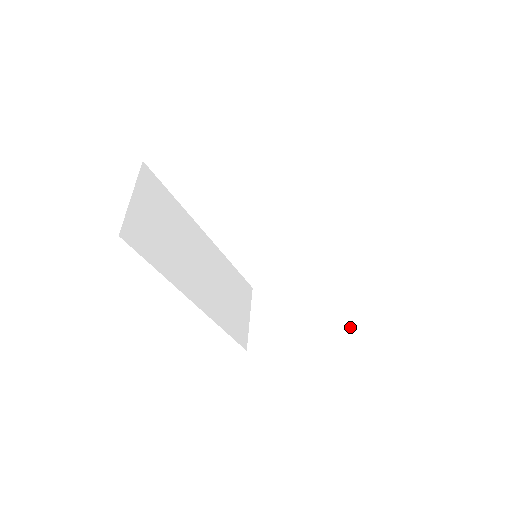
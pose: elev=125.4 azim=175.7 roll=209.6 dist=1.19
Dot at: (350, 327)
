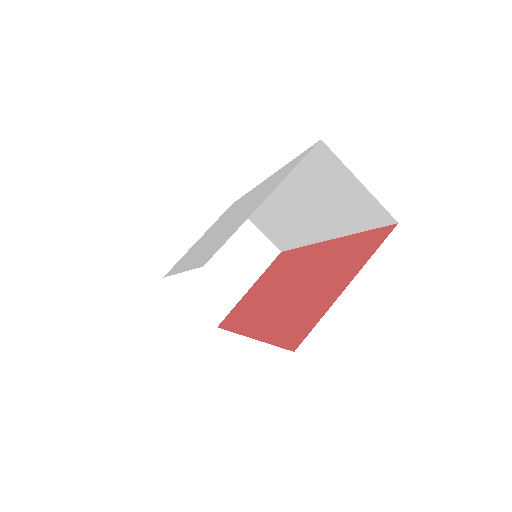
Dot at: (272, 245)
